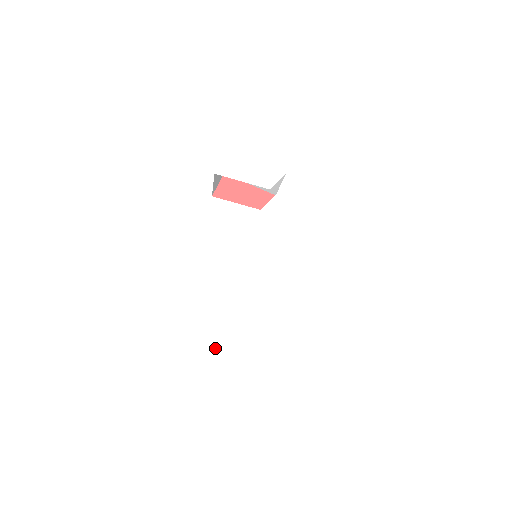
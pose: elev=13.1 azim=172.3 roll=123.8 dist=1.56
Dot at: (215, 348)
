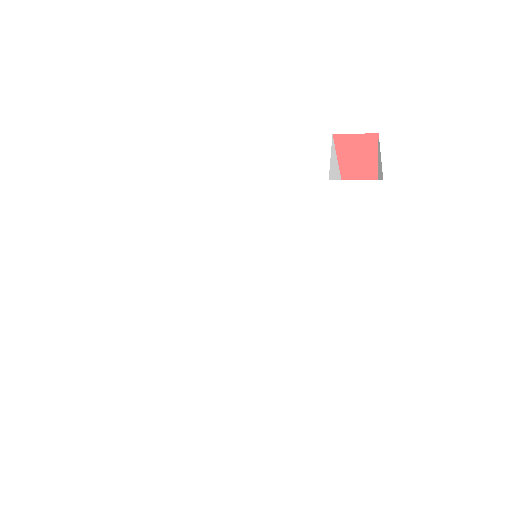
Dot at: (127, 266)
